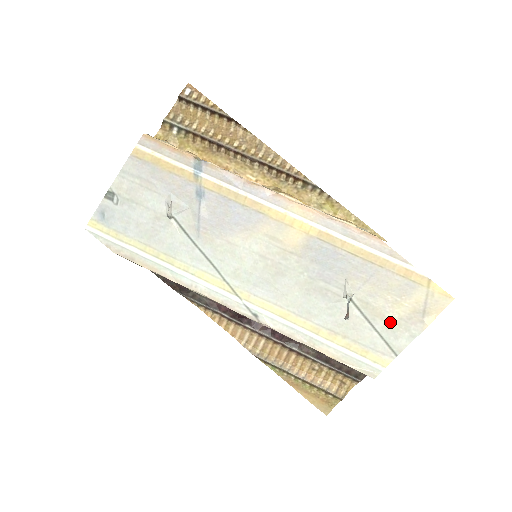
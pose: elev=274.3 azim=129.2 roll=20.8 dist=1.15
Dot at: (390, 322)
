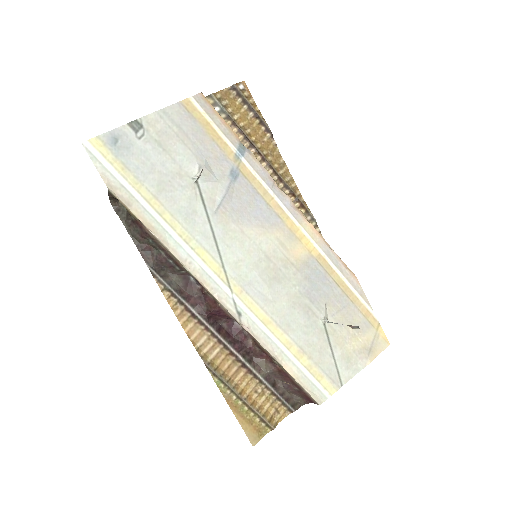
Dot at: (346, 352)
